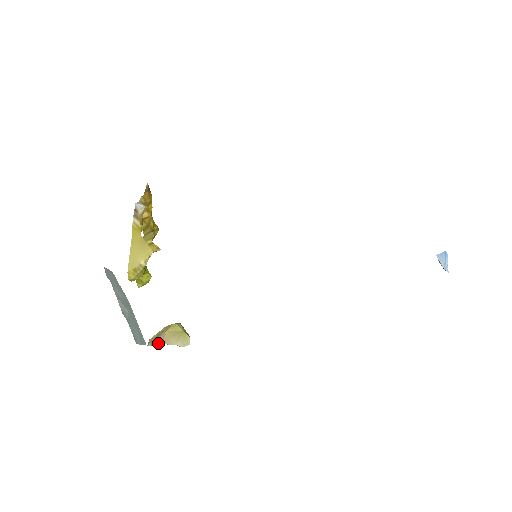
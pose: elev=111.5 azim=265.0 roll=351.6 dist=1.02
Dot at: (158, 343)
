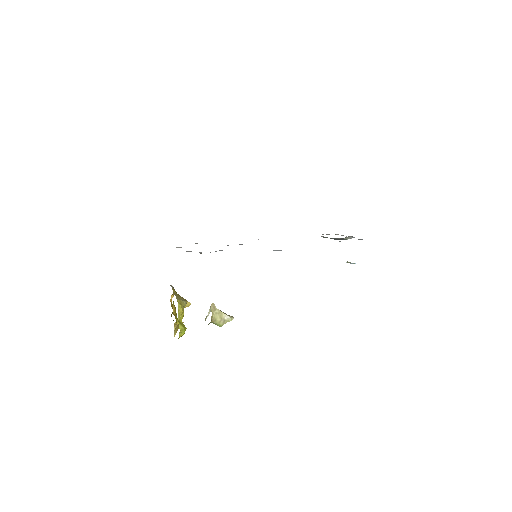
Dot at: (215, 306)
